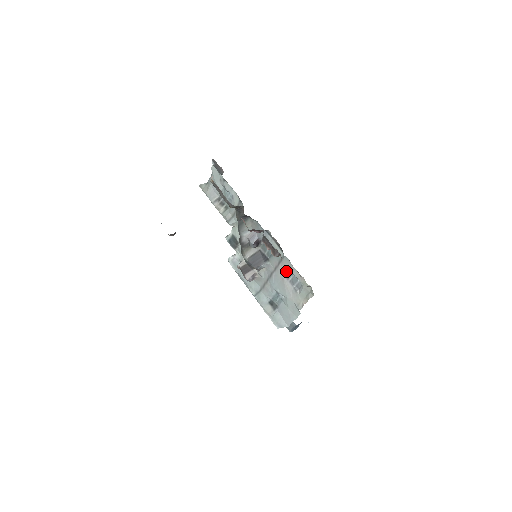
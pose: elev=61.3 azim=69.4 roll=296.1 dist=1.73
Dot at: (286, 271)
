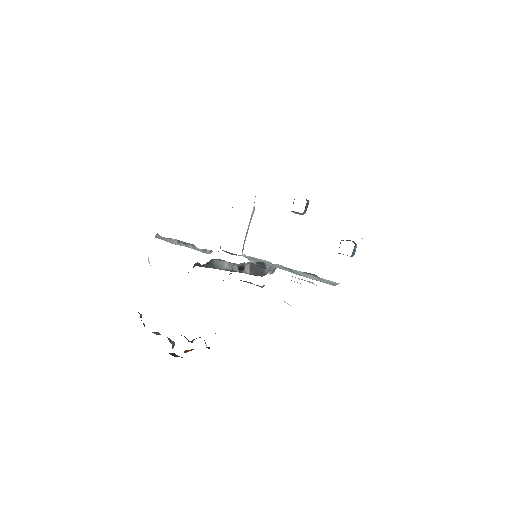
Dot at: occluded
